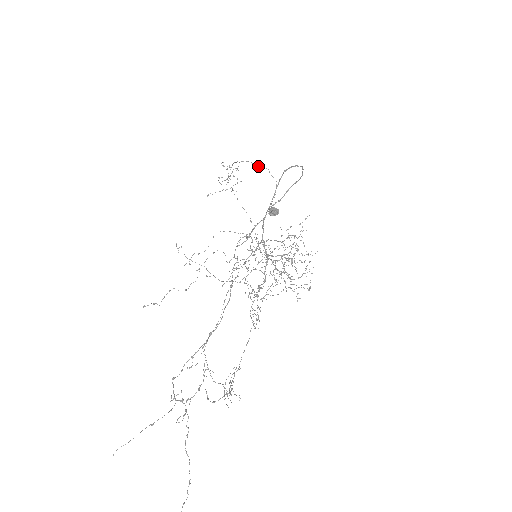
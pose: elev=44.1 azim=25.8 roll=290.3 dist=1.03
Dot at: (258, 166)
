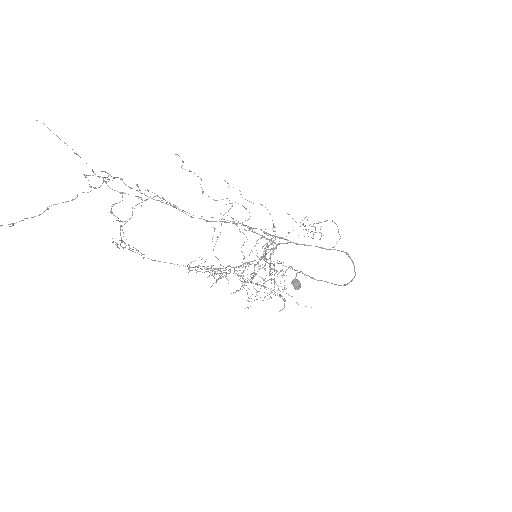
Dot at: occluded
